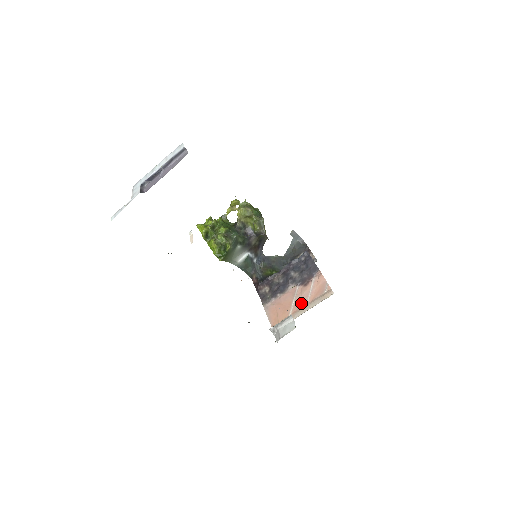
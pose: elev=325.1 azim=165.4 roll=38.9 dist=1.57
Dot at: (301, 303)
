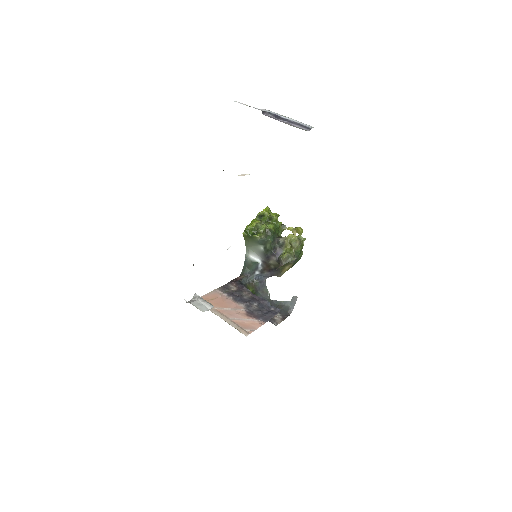
Dot at: (229, 314)
